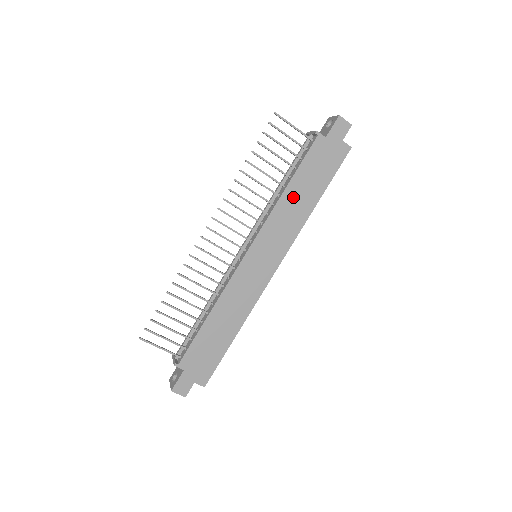
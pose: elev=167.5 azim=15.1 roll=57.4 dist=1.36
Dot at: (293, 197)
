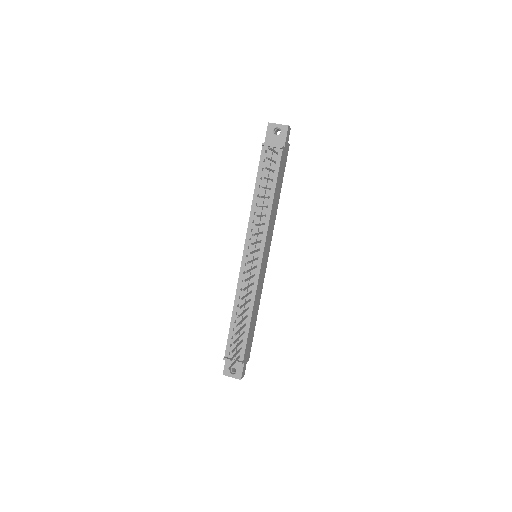
Dot at: (275, 202)
